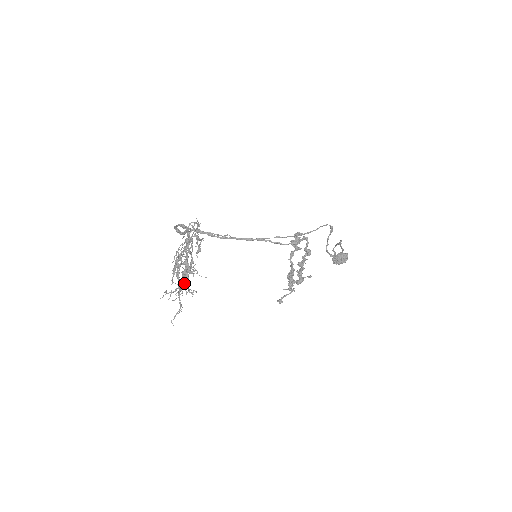
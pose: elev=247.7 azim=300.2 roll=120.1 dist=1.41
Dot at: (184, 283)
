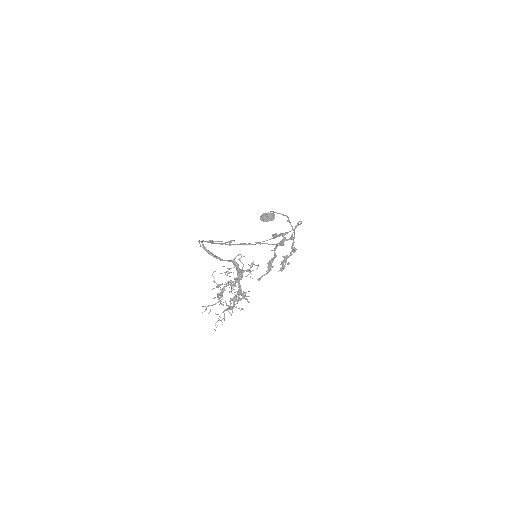
Dot at: (233, 304)
